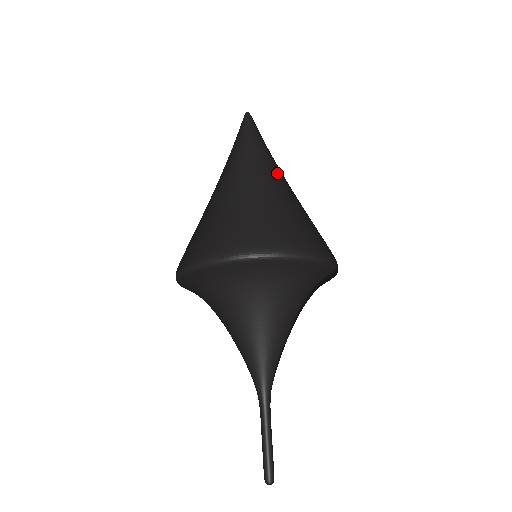
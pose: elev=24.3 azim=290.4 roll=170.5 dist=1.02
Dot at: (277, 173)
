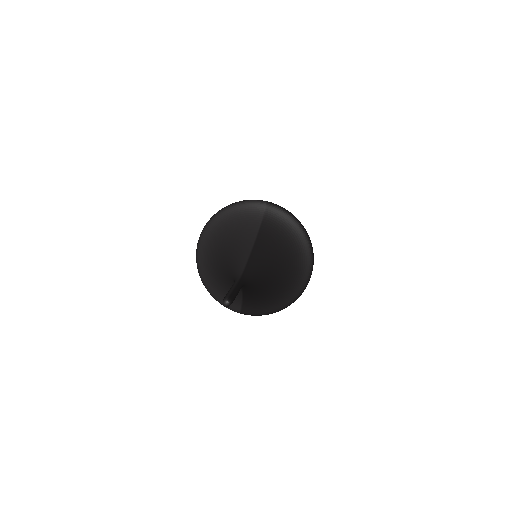
Dot at: occluded
